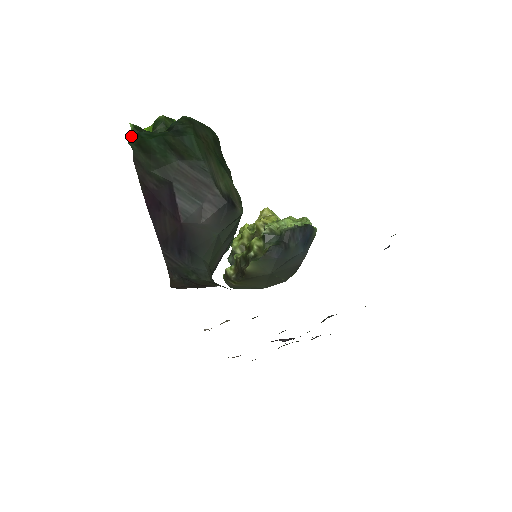
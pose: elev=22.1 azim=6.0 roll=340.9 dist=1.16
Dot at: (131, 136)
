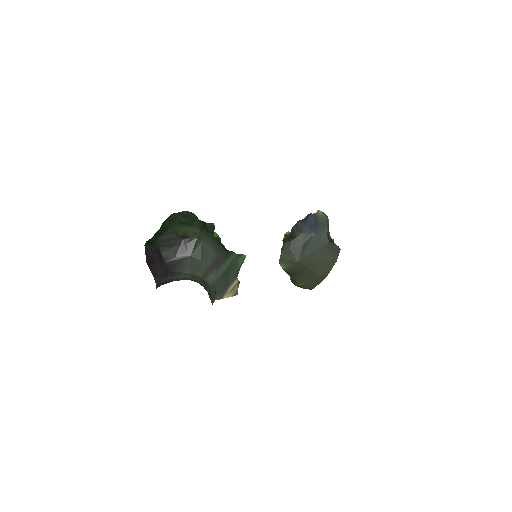
Dot at: (146, 242)
